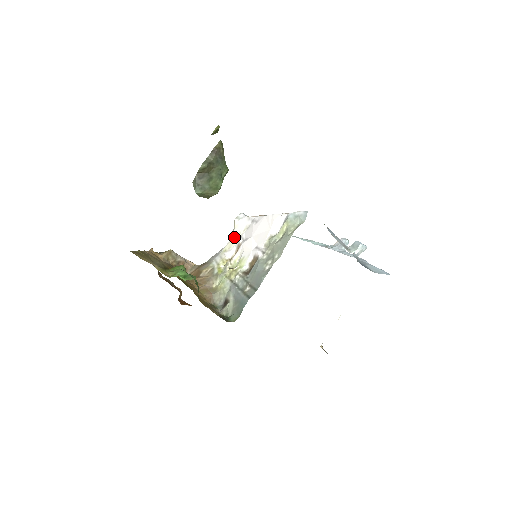
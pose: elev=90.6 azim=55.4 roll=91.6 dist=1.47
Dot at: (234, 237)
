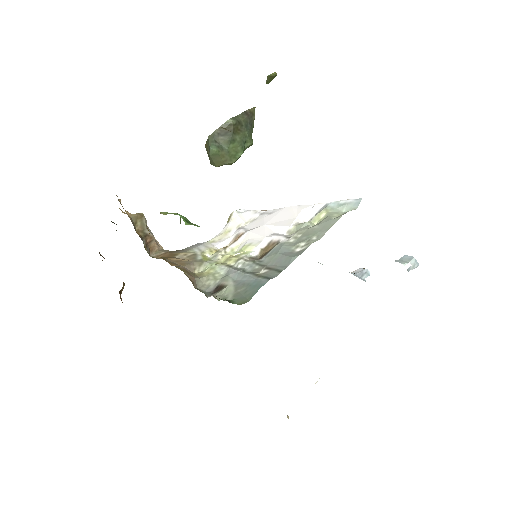
Dot at: (229, 229)
